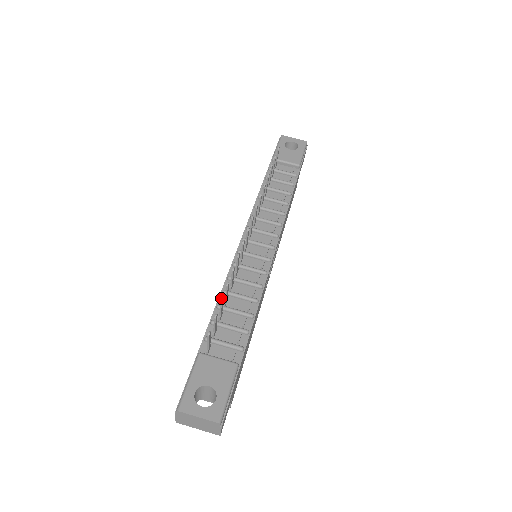
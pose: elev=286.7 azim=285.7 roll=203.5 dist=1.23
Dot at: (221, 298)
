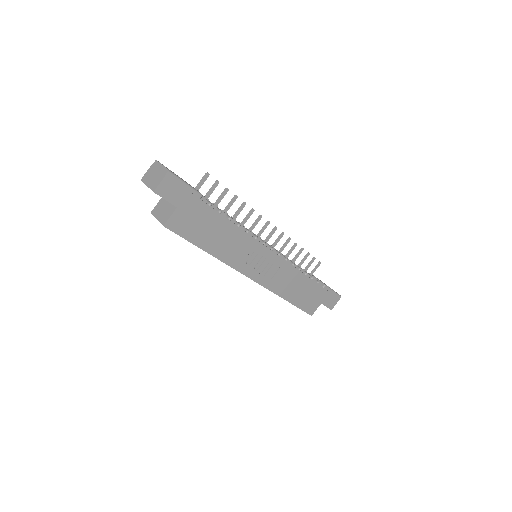
Dot at: occluded
